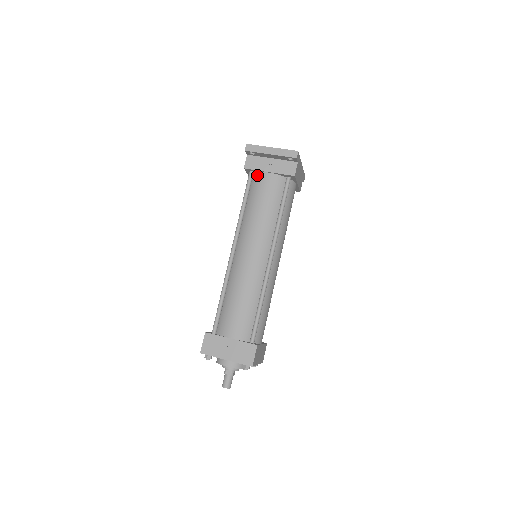
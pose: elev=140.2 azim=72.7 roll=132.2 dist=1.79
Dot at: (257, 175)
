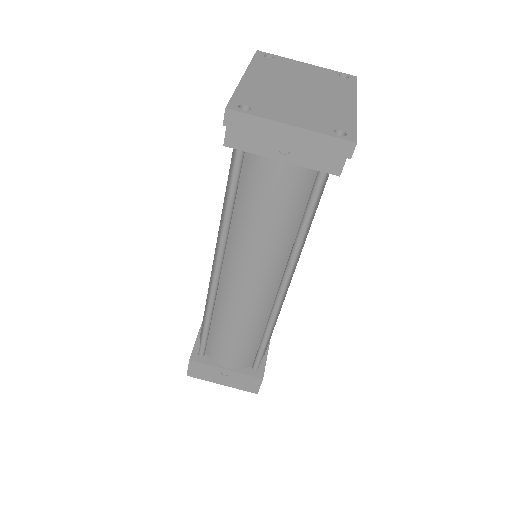
Dot at: (254, 156)
